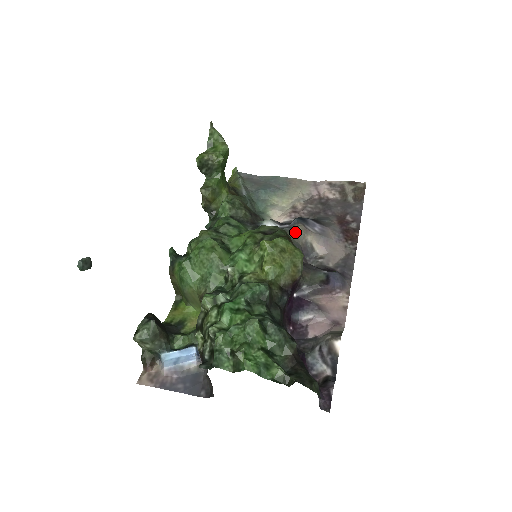
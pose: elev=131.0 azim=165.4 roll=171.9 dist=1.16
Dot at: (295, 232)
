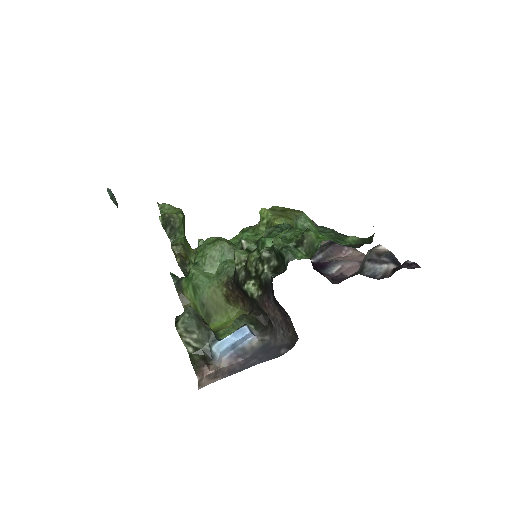
Dot at: occluded
